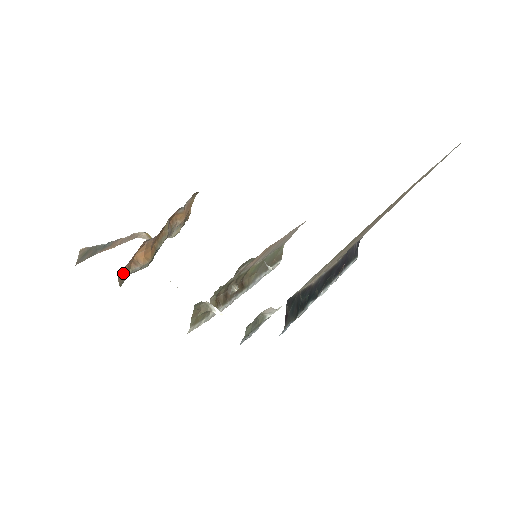
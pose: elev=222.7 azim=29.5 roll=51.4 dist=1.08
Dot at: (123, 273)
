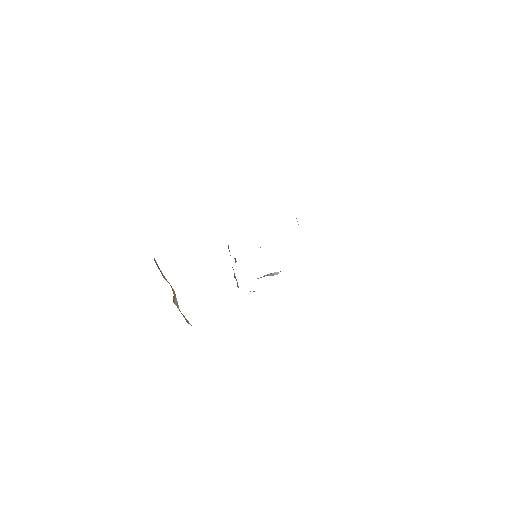
Dot at: (185, 319)
